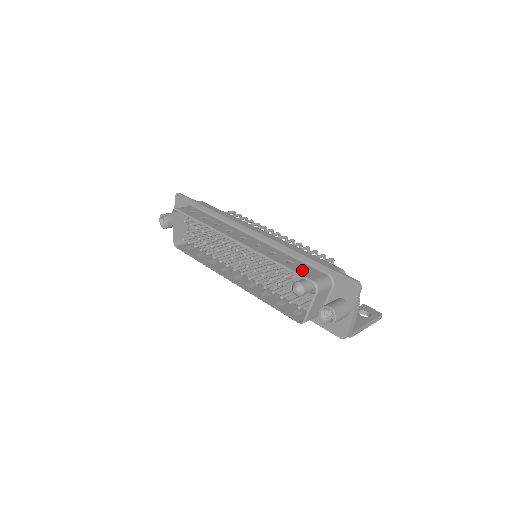
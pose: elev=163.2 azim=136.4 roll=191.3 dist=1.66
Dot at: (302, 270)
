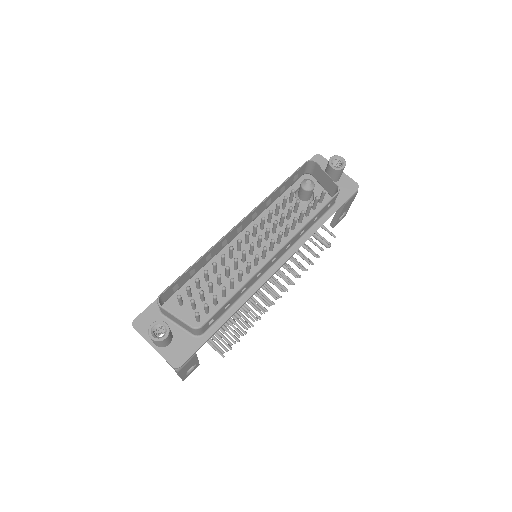
Dot at: (292, 177)
